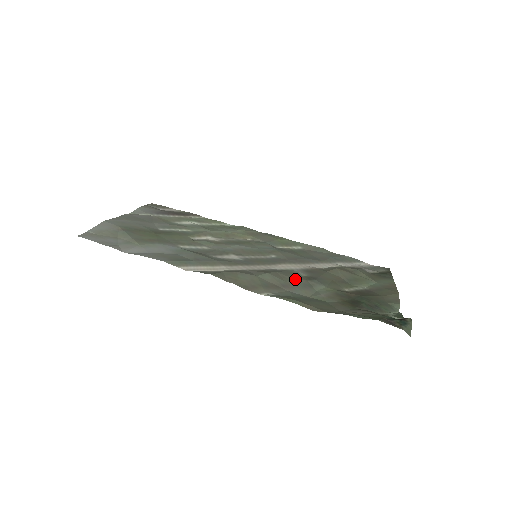
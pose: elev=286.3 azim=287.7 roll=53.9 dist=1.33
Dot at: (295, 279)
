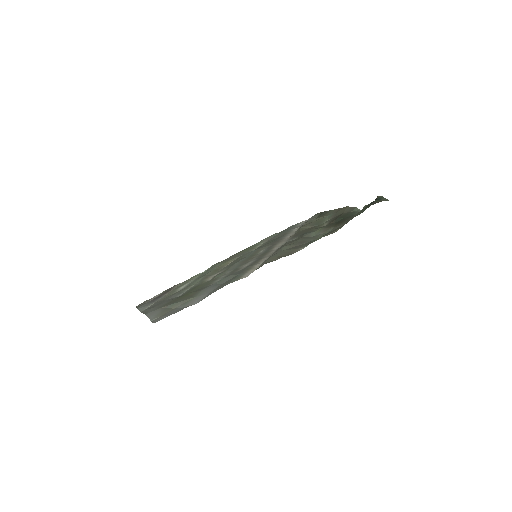
Dot at: (297, 240)
